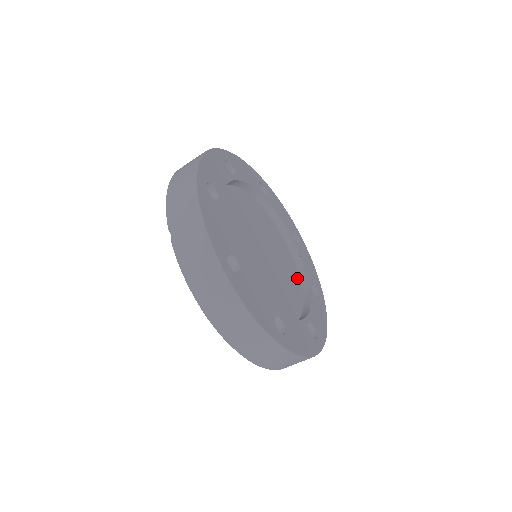
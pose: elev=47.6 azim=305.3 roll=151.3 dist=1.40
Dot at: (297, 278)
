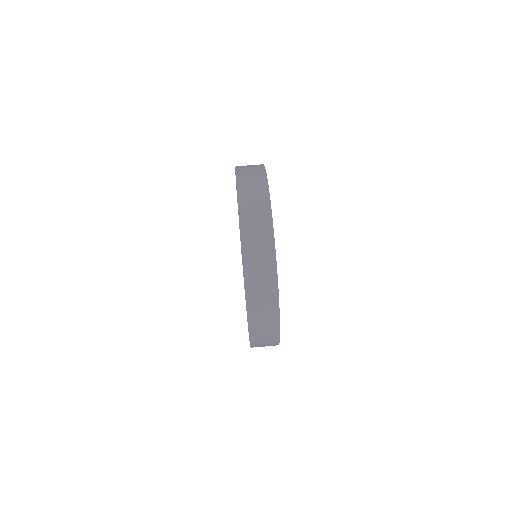
Dot at: occluded
